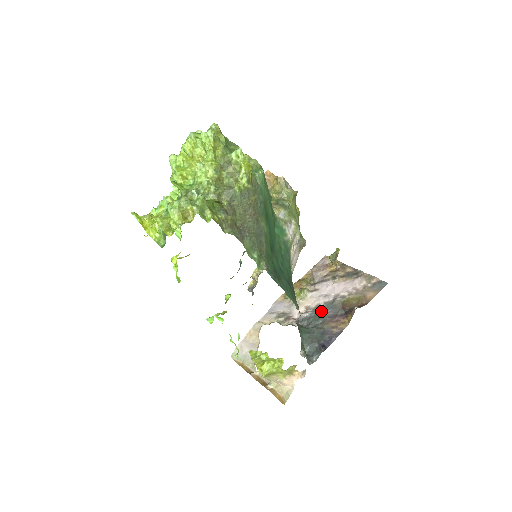
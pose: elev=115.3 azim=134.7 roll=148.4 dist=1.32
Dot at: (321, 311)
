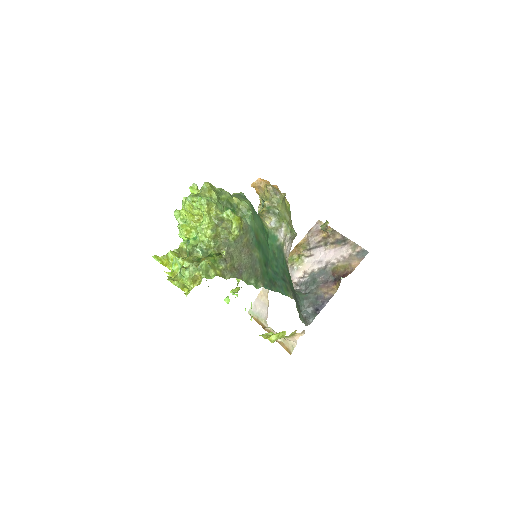
Dot at: (316, 277)
